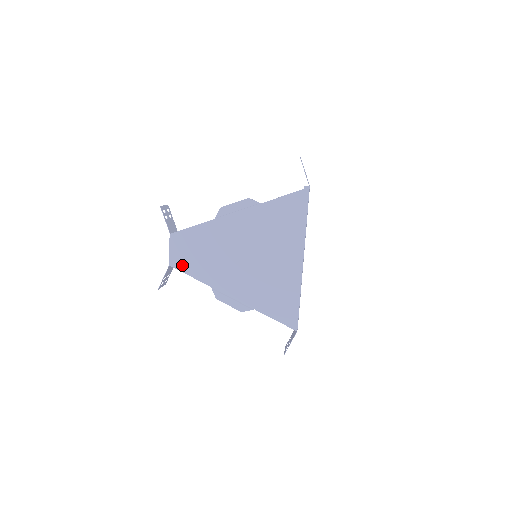
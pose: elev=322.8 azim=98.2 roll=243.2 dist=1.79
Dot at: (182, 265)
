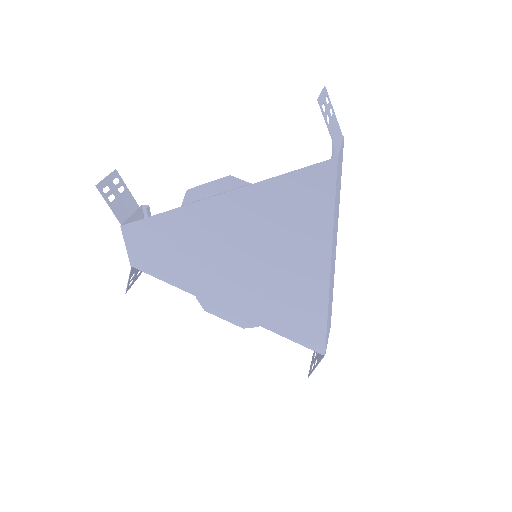
Dot at: (149, 267)
